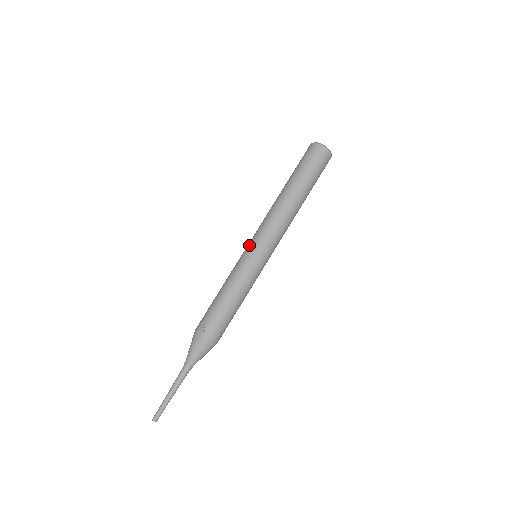
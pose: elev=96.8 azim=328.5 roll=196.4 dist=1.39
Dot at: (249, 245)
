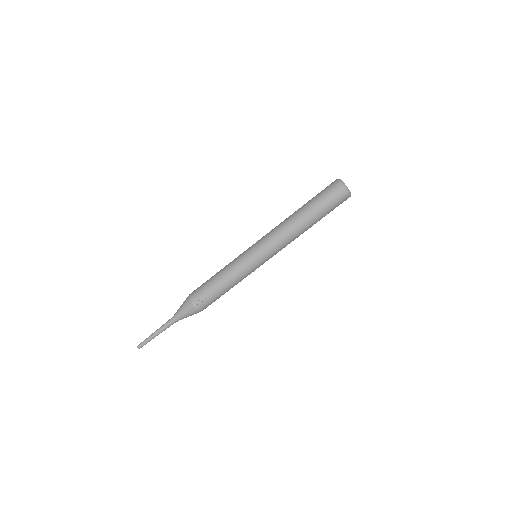
Dot at: (254, 249)
